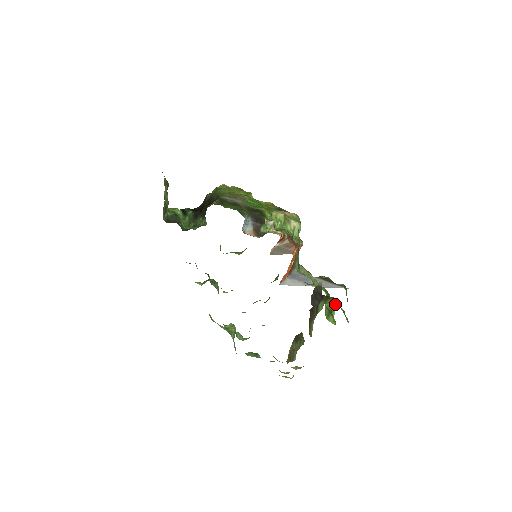
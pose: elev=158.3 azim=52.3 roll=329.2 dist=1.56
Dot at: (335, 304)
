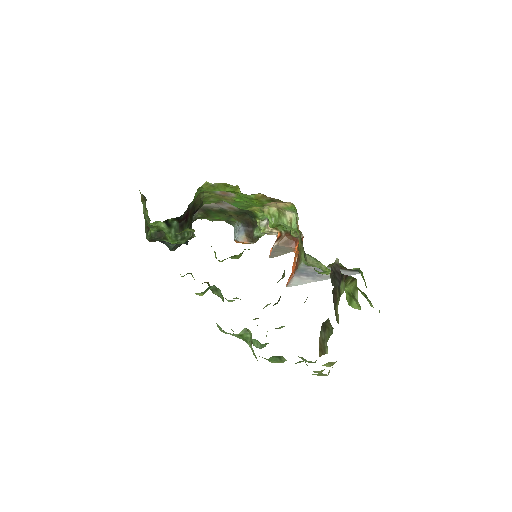
Dot at: (356, 285)
